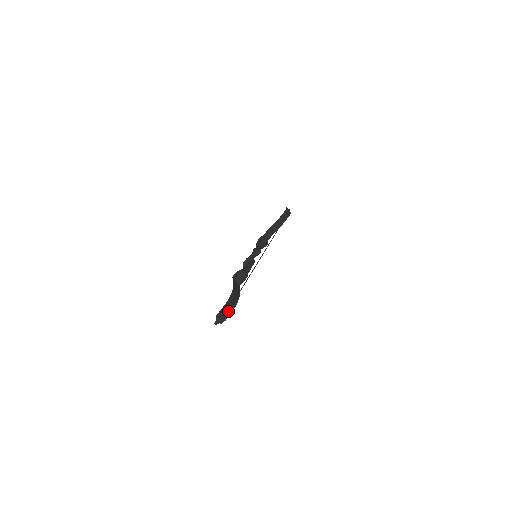
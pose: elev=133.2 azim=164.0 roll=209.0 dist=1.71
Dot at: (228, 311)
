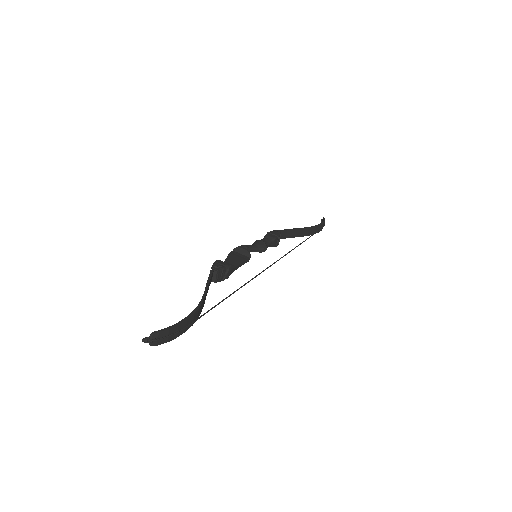
Dot at: (173, 335)
